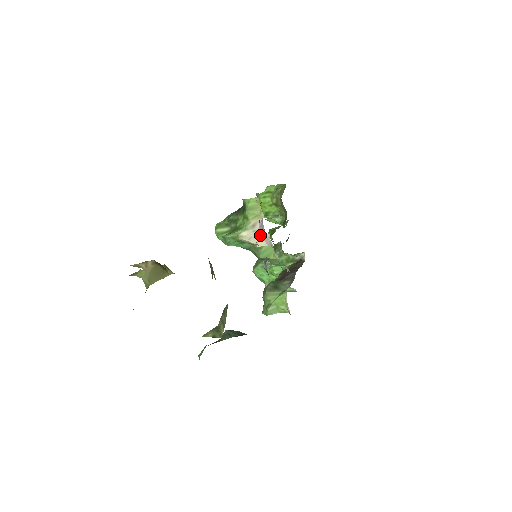
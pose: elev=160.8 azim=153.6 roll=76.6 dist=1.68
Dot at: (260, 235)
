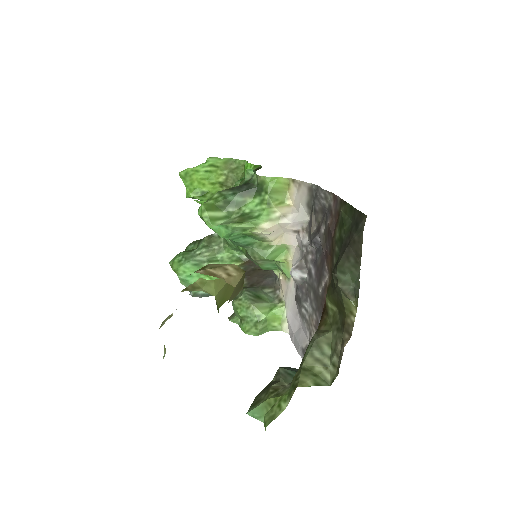
Dot at: (283, 230)
